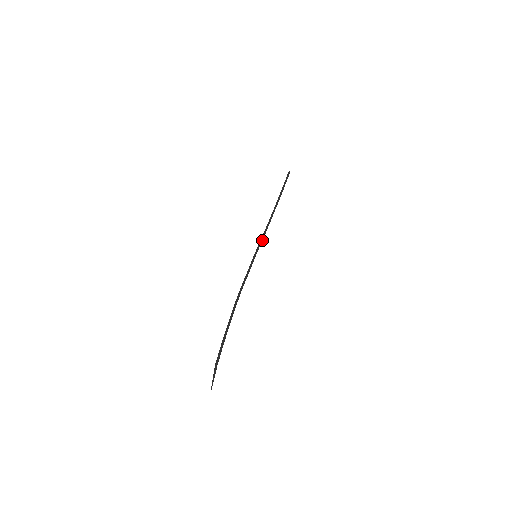
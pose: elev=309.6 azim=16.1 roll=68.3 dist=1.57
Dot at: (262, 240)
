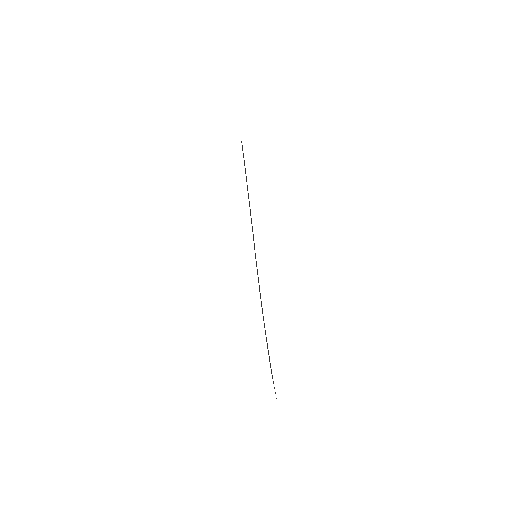
Dot at: (253, 237)
